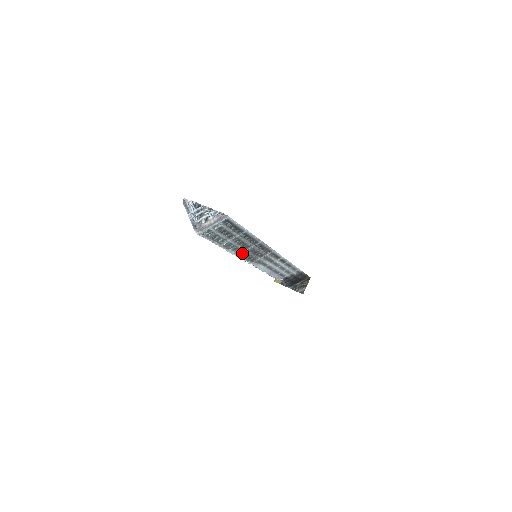
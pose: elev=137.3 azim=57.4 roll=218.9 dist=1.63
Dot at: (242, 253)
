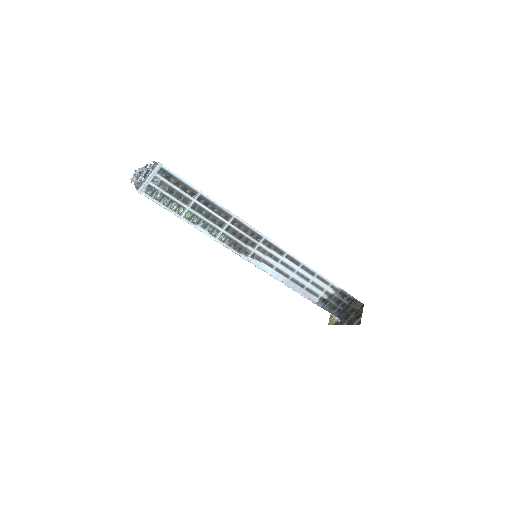
Dot at: (223, 238)
